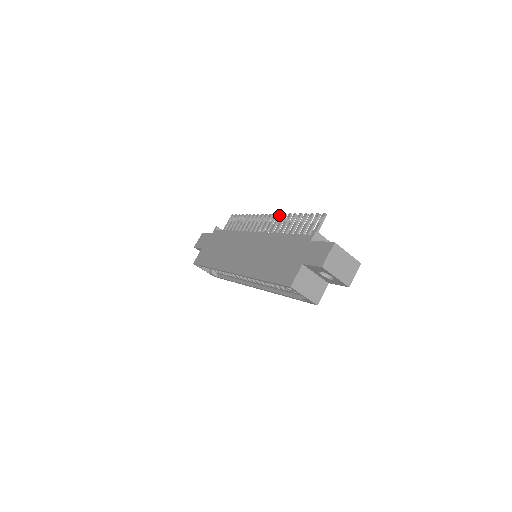
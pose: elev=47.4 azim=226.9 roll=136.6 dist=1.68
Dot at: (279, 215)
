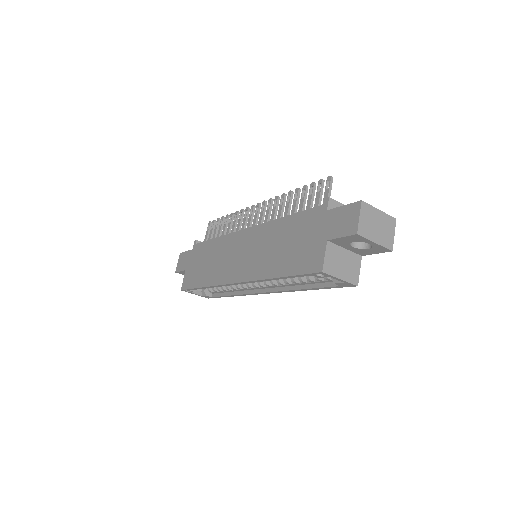
Dot at: (270, 200)
